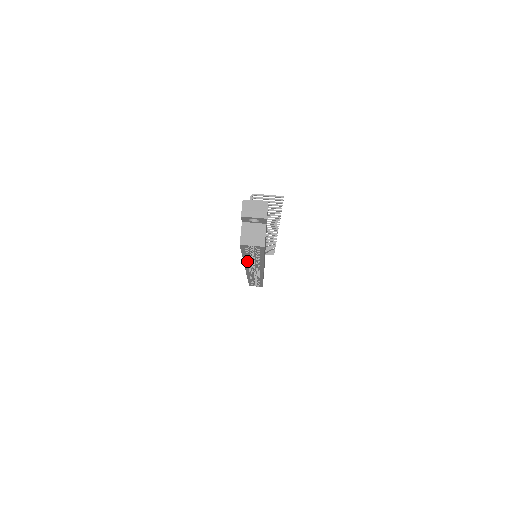
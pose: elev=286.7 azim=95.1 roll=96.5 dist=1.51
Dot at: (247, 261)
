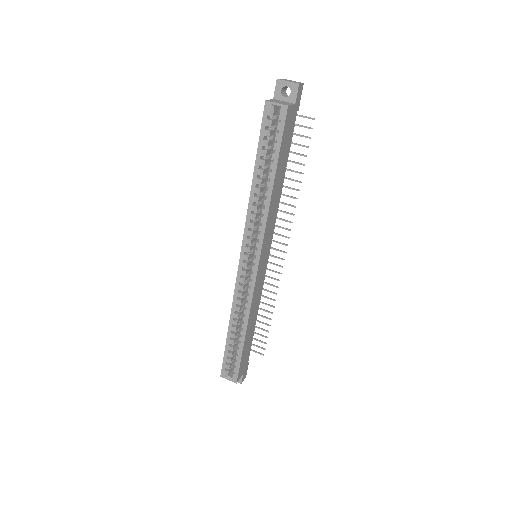
Dot at: (254, 195)
